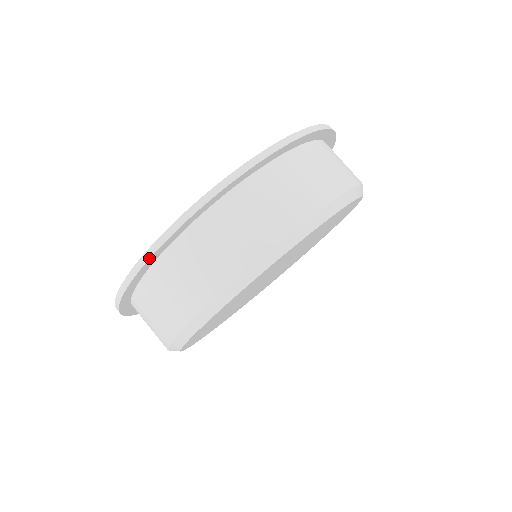
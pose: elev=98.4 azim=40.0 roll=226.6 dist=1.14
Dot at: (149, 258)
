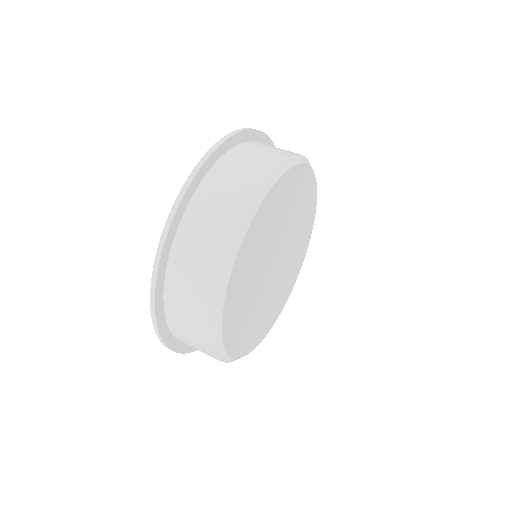
Dot at: (154, 304)
